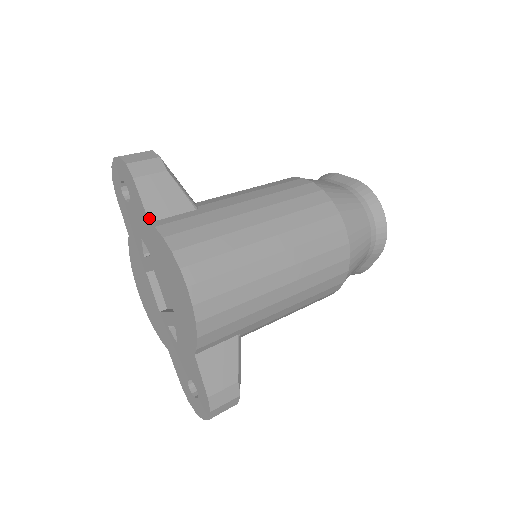
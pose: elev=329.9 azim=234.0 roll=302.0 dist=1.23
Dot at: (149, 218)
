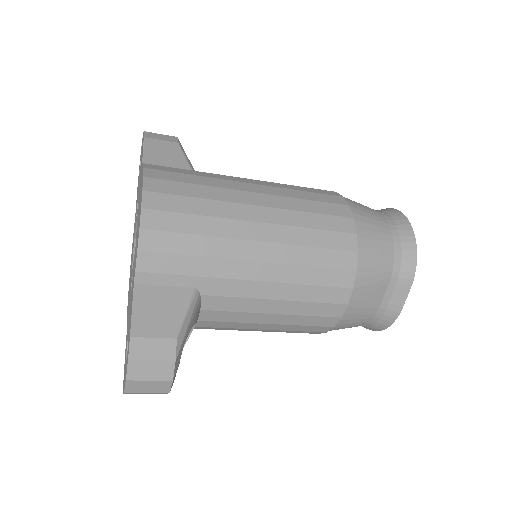
Dot at: occluded
